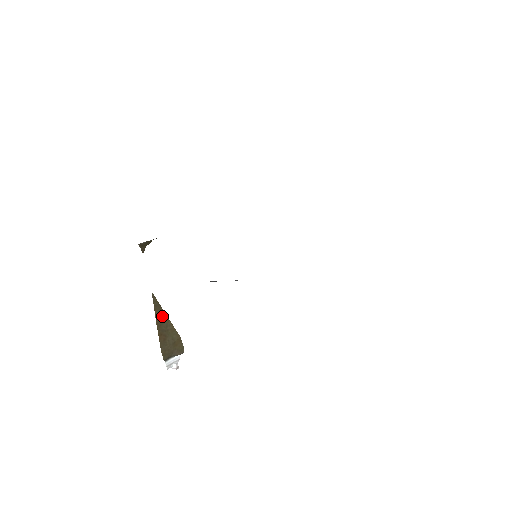
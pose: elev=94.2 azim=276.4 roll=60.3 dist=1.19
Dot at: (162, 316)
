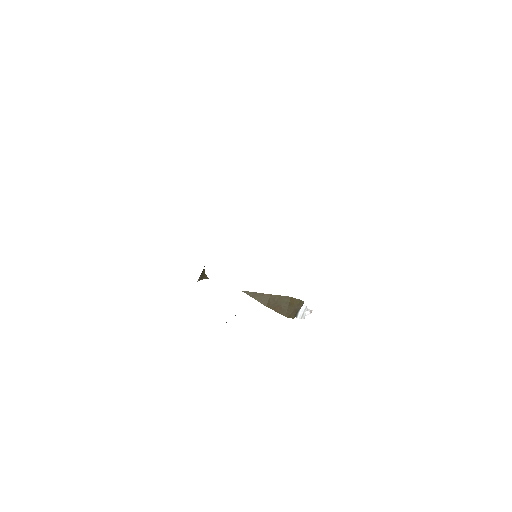
Dot at: (264, 297)
